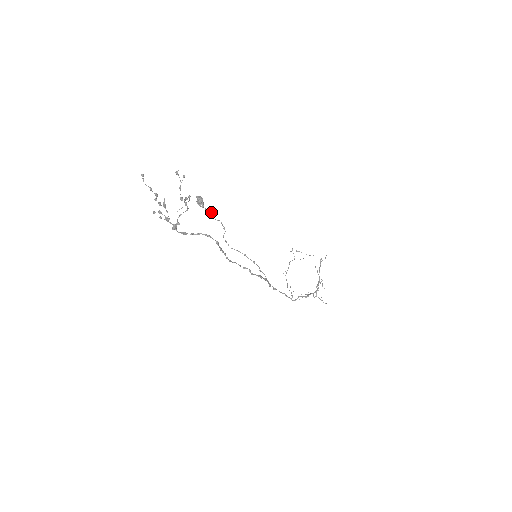
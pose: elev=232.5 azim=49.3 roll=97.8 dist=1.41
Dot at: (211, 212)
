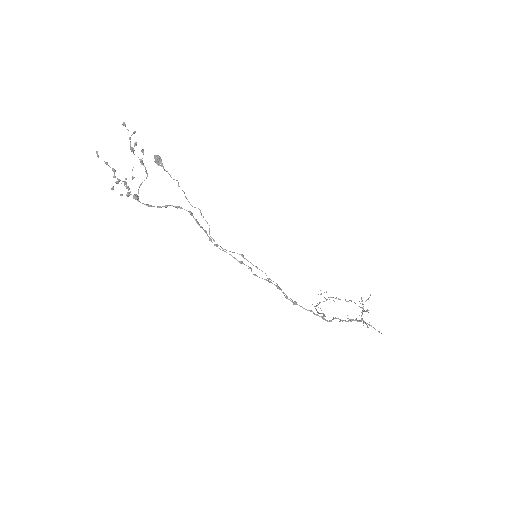
Dot at: (178, 182)
